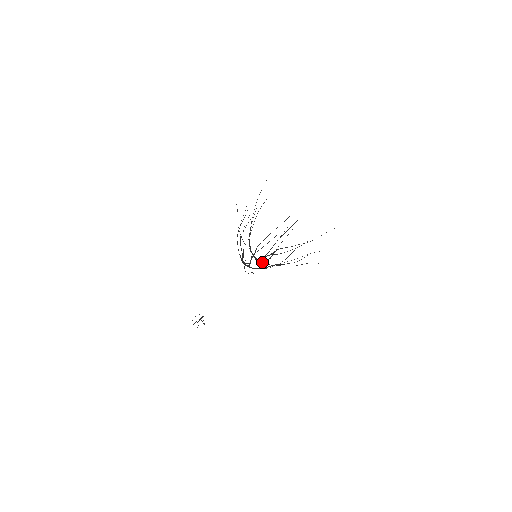
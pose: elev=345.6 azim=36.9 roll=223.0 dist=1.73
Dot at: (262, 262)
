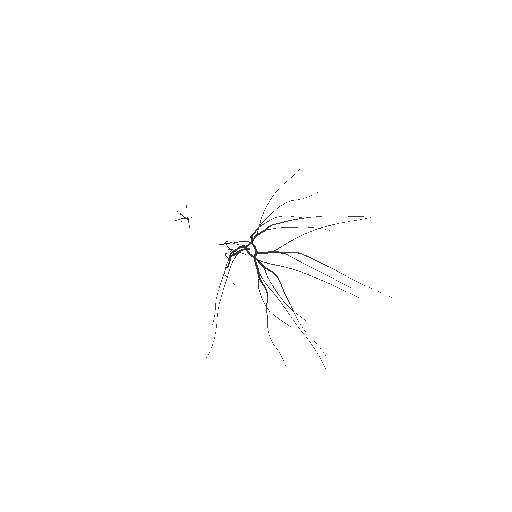
Dot at: (259, 274)
